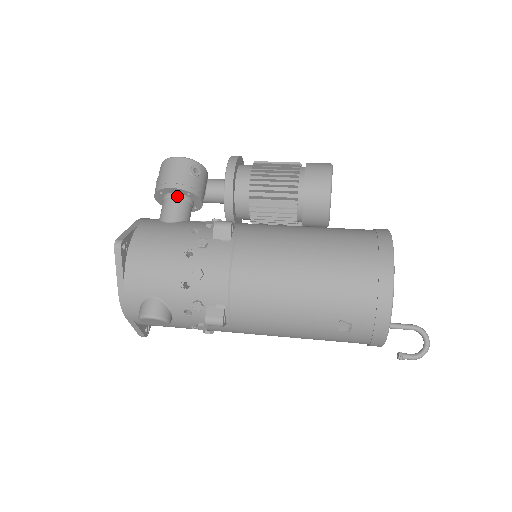
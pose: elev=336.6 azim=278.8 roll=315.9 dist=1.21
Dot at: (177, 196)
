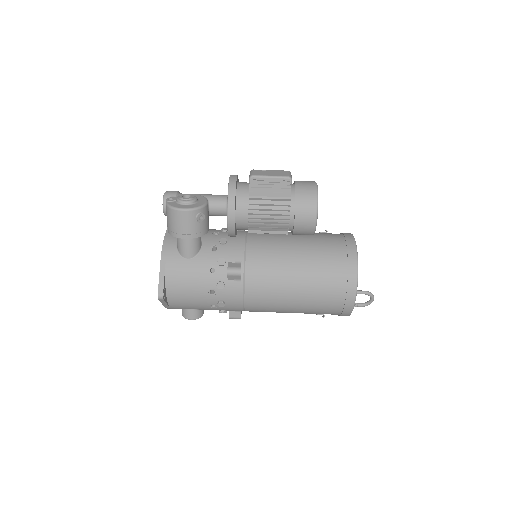
Dot at: occluded
